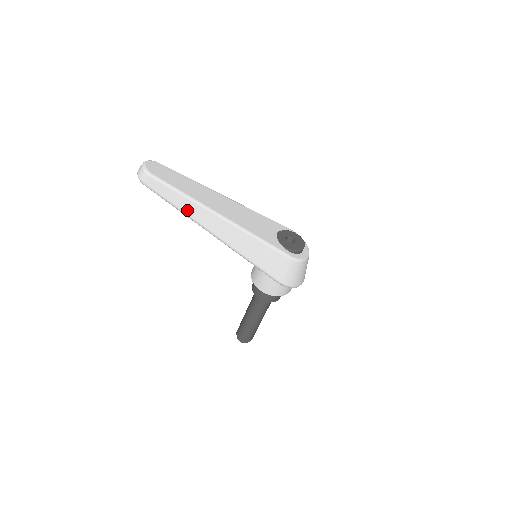
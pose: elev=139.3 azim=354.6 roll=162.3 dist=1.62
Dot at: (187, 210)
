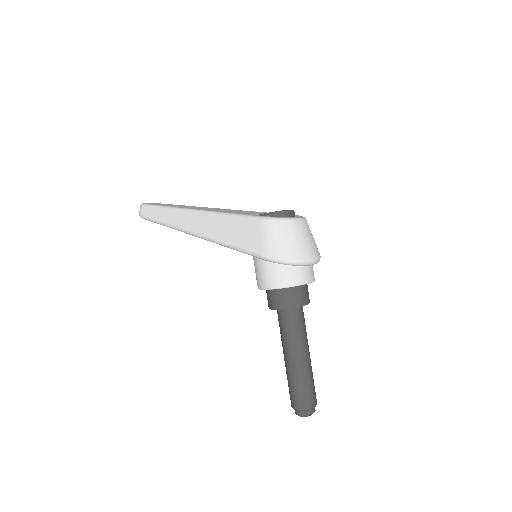
Dot at: (170, 220)
